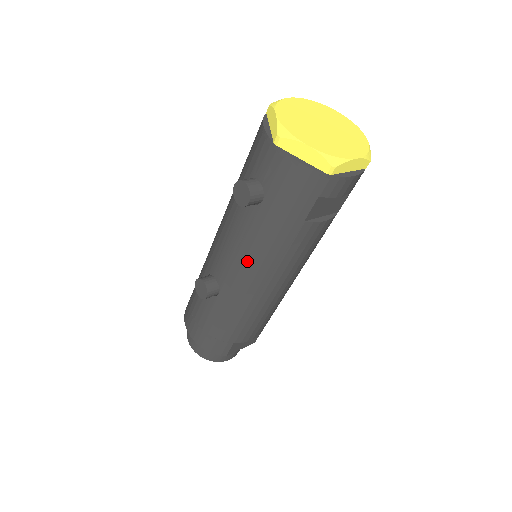
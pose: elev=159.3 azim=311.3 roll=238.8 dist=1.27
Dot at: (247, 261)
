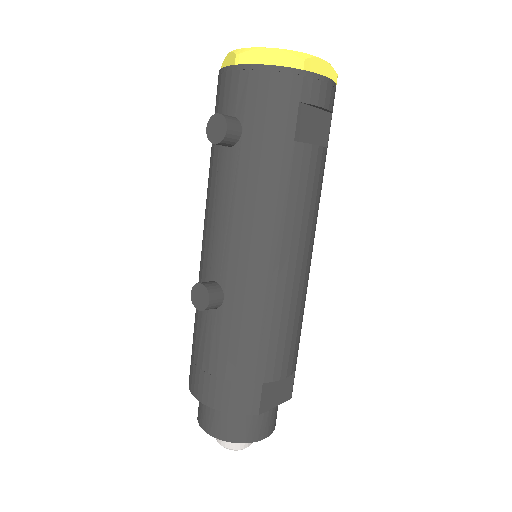
Dot at: (246, 225)
